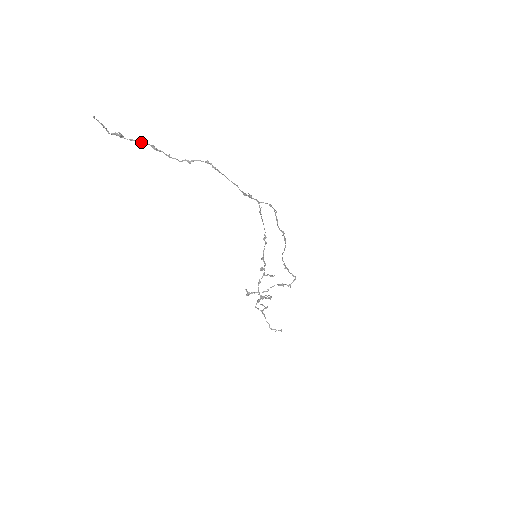
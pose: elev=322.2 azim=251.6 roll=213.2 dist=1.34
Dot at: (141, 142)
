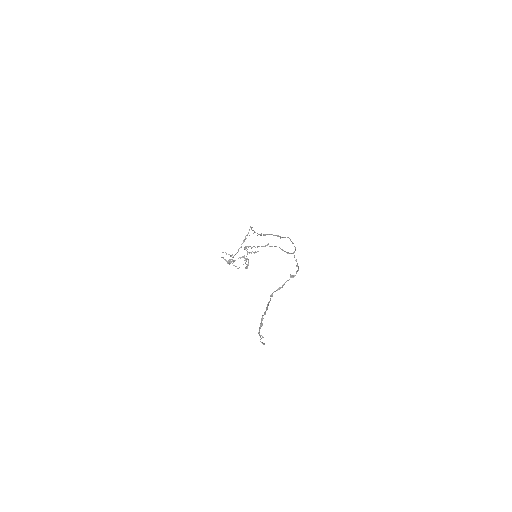
Dot at: occluded
